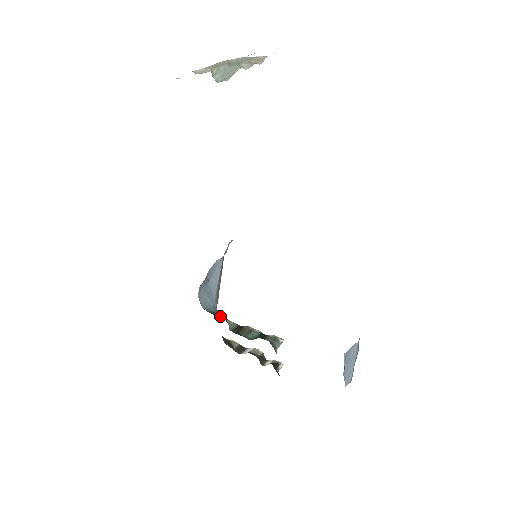
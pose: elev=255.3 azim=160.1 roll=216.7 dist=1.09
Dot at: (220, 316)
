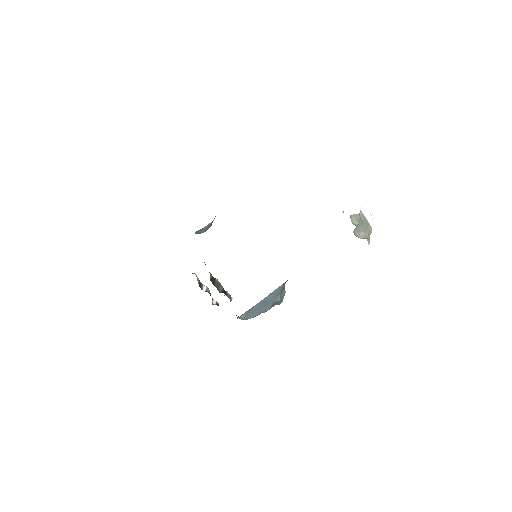
Dot at: occluded
